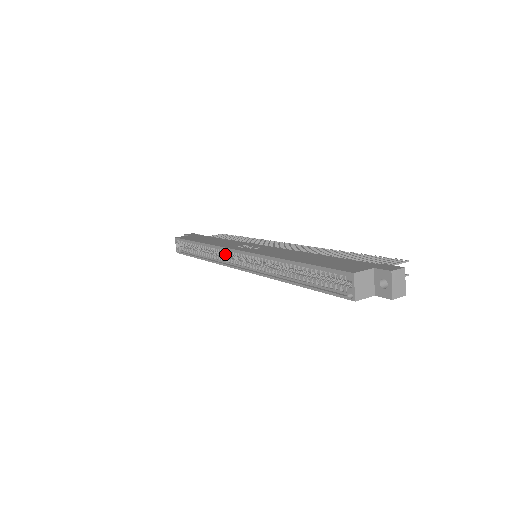
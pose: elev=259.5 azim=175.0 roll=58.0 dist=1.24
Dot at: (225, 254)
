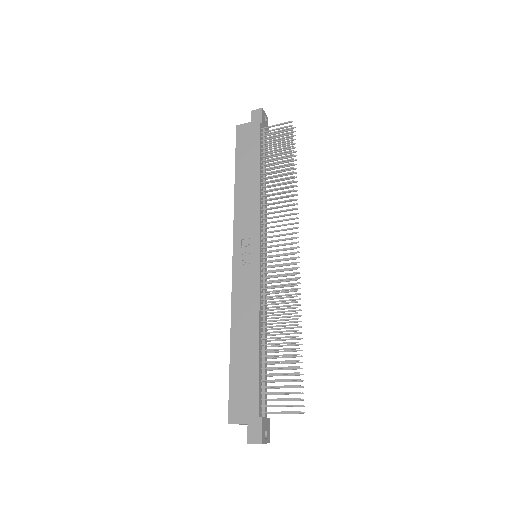
Dot at: occluded
